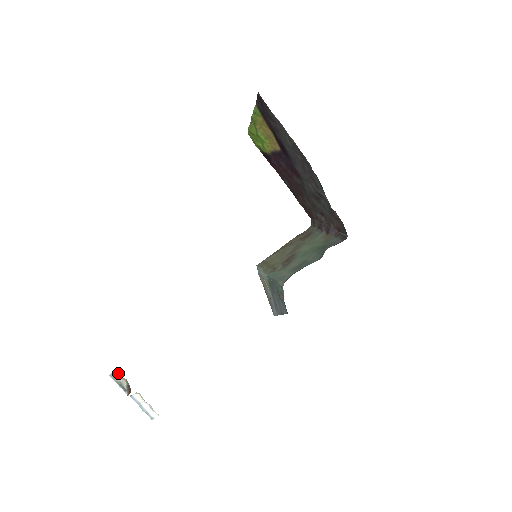
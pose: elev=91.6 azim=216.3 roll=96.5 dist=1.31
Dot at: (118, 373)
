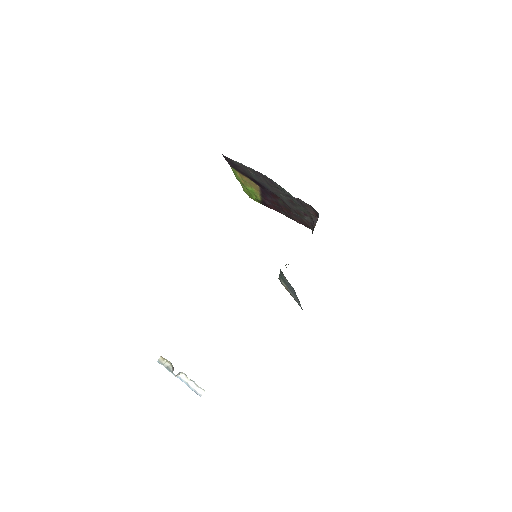
Dot at: (163, 358)
